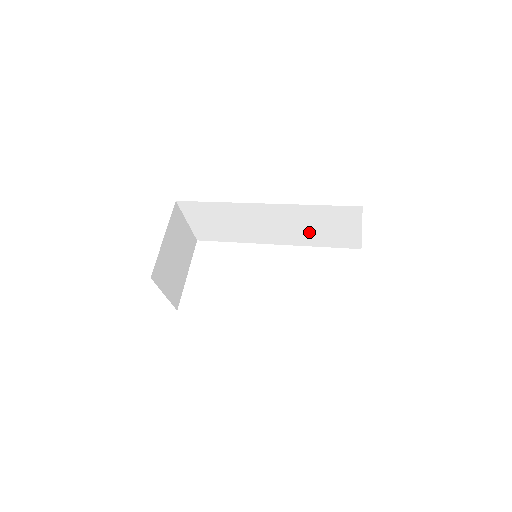
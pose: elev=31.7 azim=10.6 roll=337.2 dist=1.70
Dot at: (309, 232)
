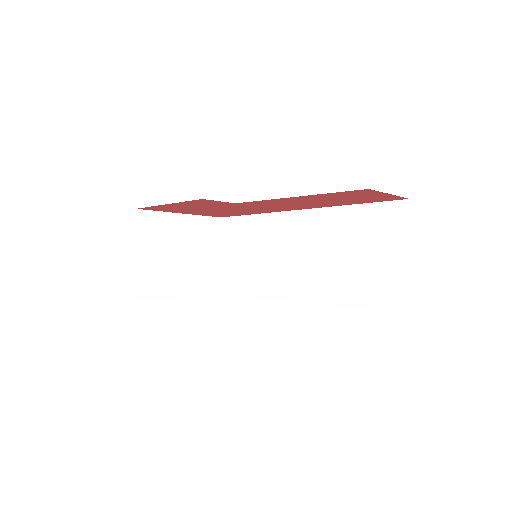
Dot at: (340, 270)
